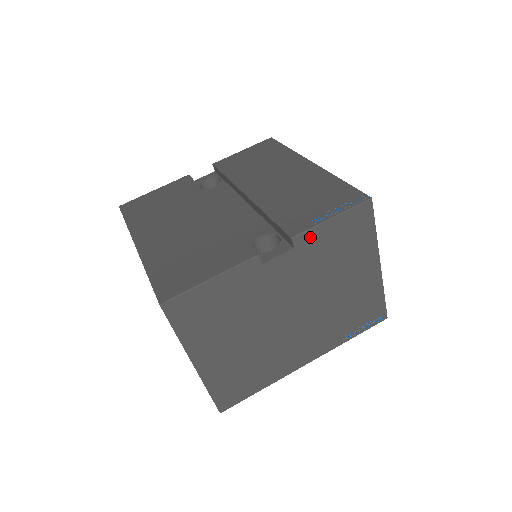
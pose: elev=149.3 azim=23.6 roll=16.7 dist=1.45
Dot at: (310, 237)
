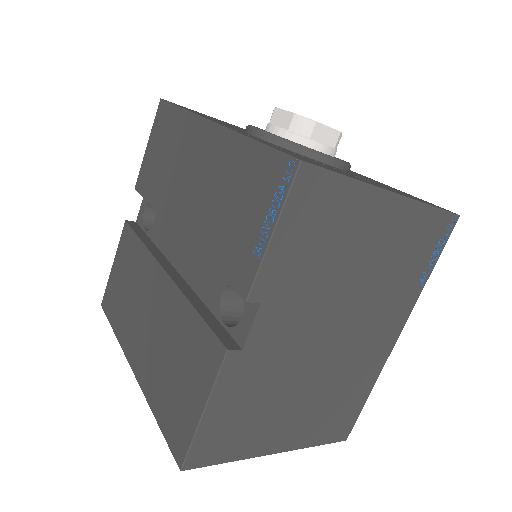
Dot at: (267, 276)
